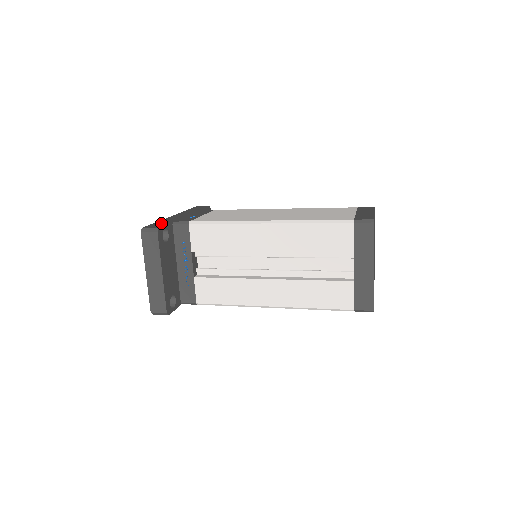
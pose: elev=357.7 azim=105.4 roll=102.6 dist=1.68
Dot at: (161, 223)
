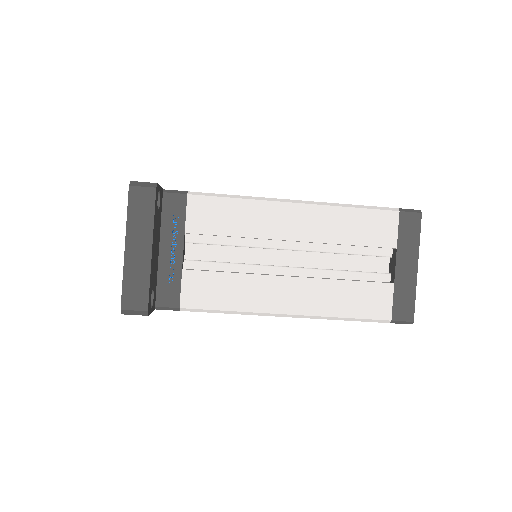
Dot at: occluded
